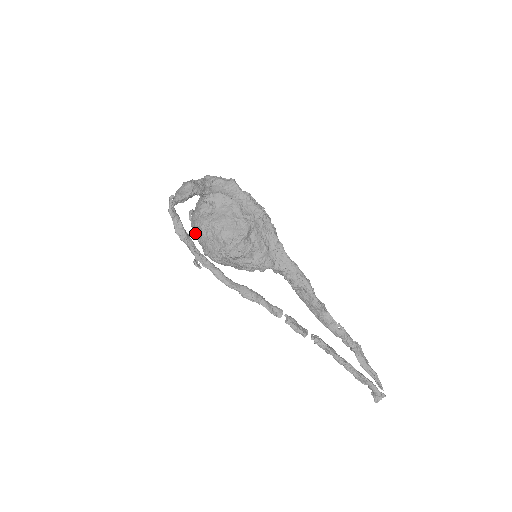
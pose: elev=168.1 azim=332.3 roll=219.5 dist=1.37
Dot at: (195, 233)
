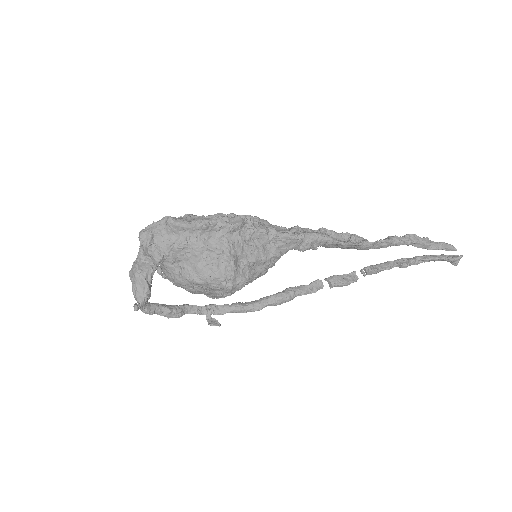
Dot at: occluded
